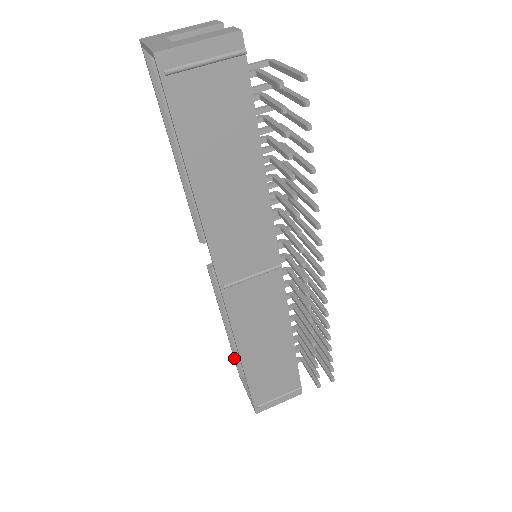
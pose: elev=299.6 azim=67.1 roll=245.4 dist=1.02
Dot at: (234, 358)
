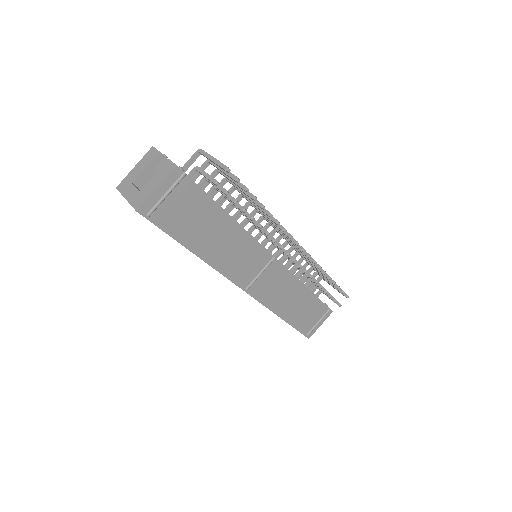
Dot at: occluded
